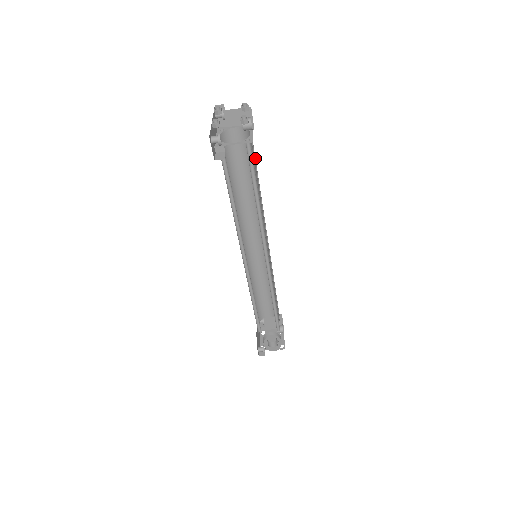
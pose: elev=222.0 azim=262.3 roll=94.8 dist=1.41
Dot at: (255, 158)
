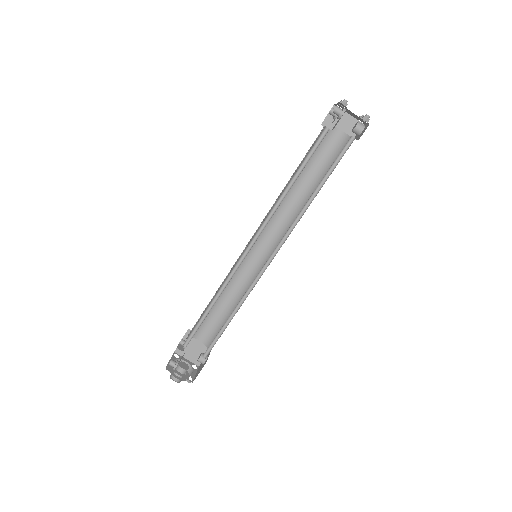
Dot at: occluded
